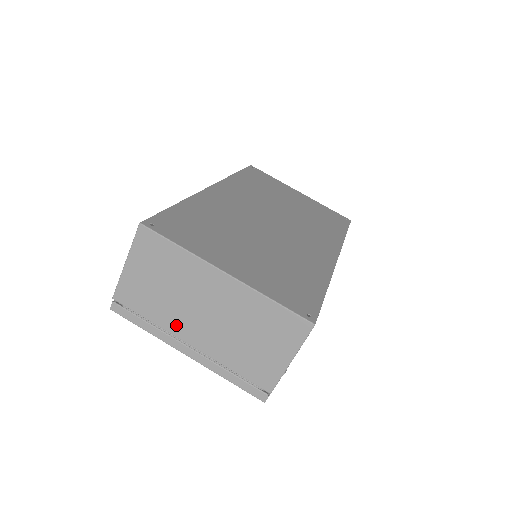
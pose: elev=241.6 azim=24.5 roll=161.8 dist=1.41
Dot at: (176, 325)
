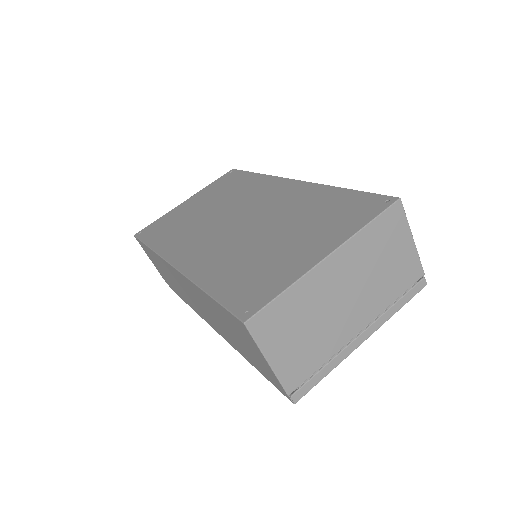
Dot at: (340, 336)
